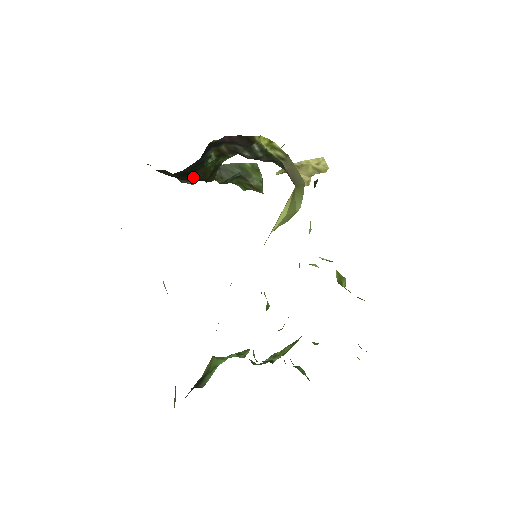
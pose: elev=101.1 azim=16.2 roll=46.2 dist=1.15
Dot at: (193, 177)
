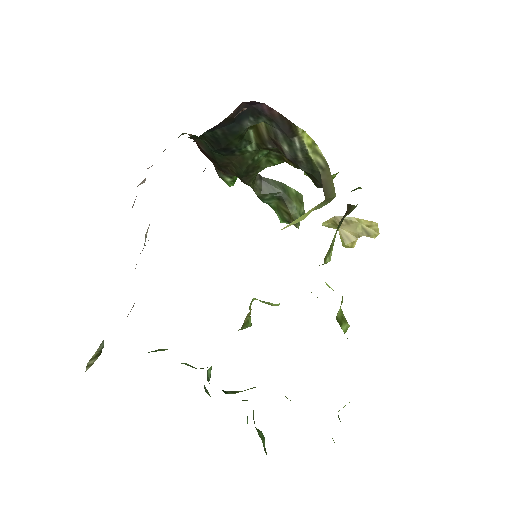
Dot at: (229, 167)
